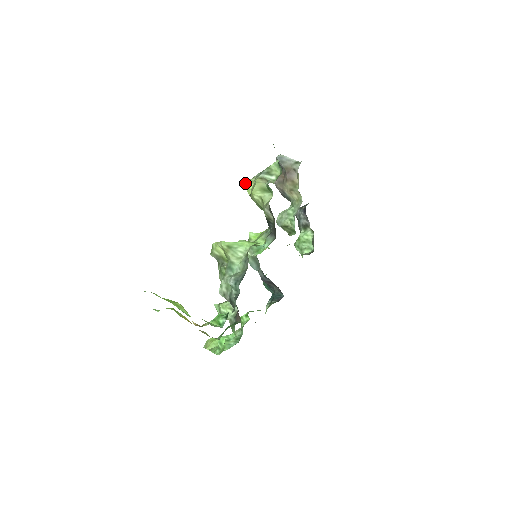
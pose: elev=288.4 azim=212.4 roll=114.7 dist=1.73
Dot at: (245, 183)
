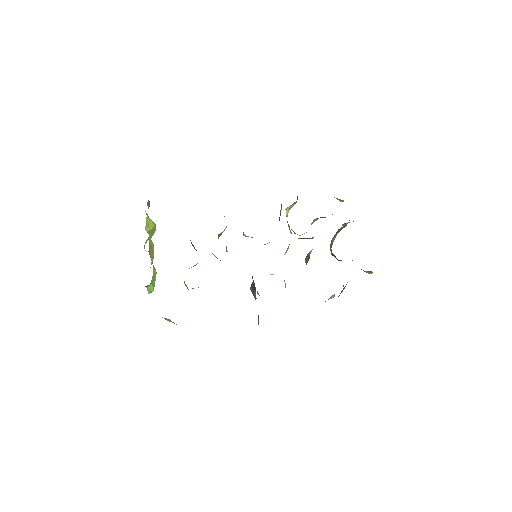
Dot at: occluded
